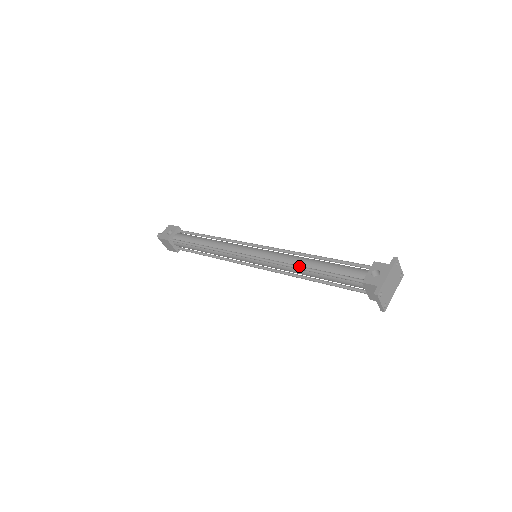
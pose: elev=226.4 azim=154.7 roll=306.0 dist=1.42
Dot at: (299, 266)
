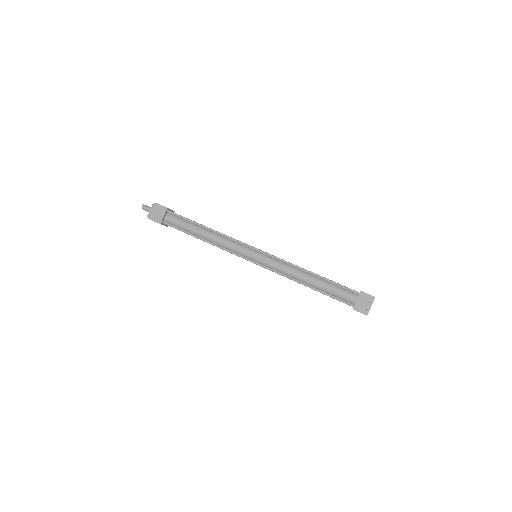
Dot at: occluded
